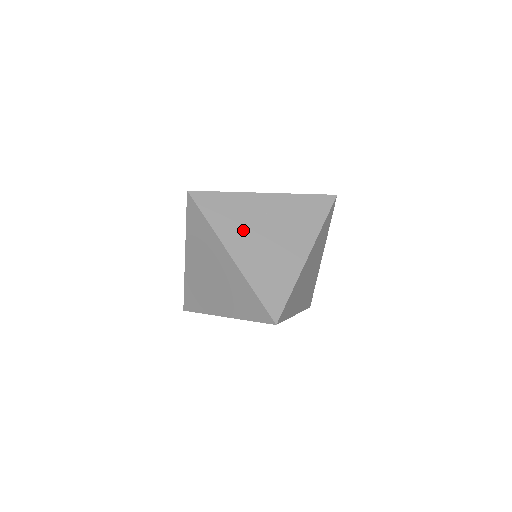
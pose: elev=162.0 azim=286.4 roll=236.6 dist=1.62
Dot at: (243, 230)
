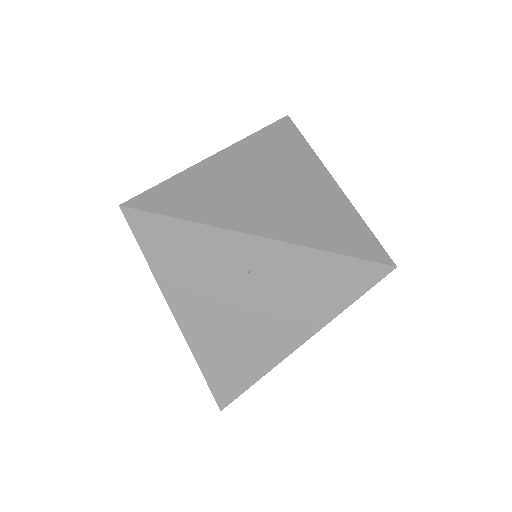
Dot at: (203, 289)
